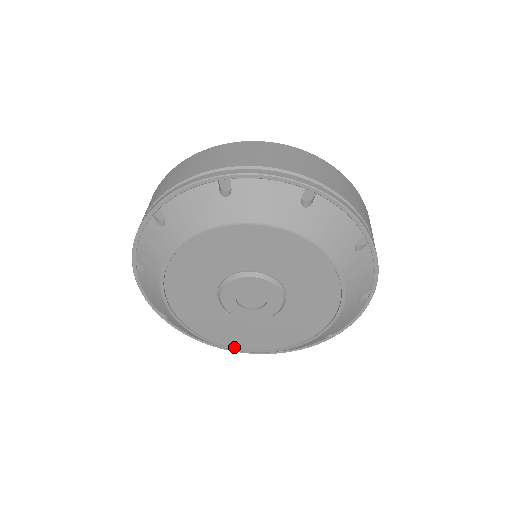
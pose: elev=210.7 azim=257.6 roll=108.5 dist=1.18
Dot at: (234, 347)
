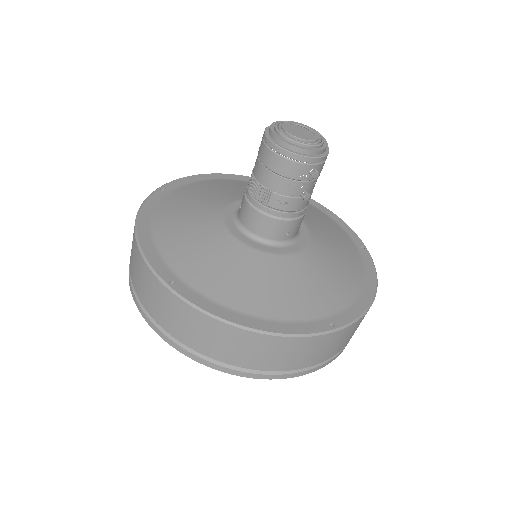
Dot at: occluded
